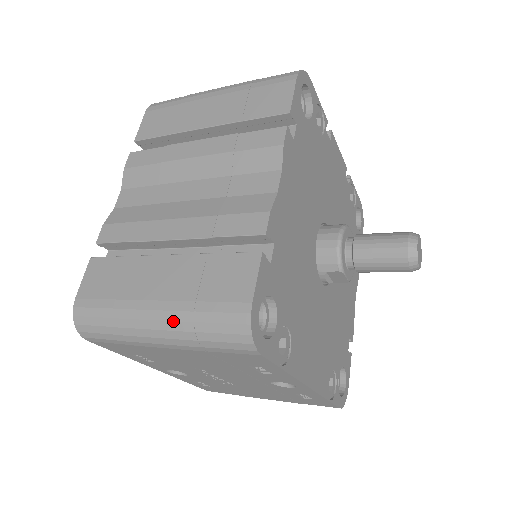
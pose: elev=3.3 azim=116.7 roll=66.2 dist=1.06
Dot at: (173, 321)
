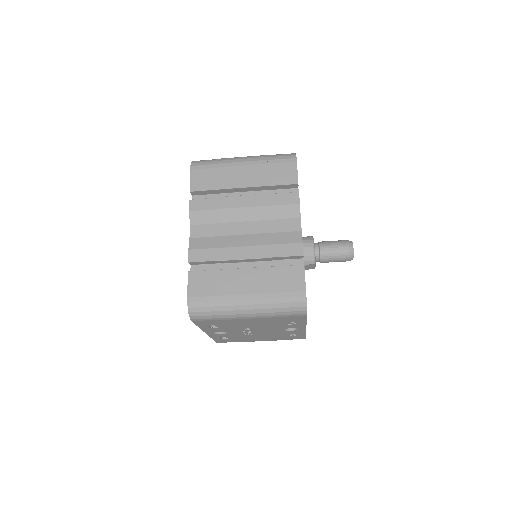
Dot at: (261, 304)
